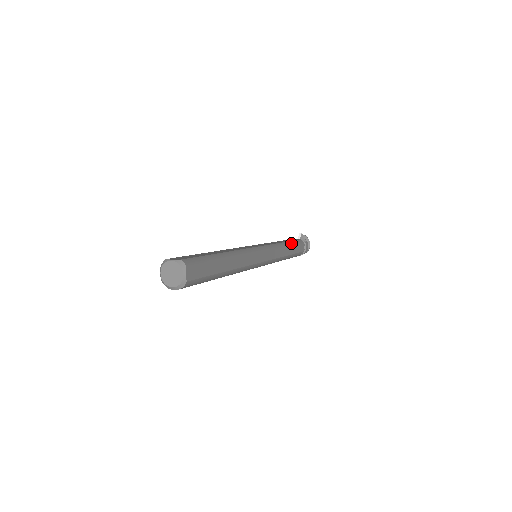
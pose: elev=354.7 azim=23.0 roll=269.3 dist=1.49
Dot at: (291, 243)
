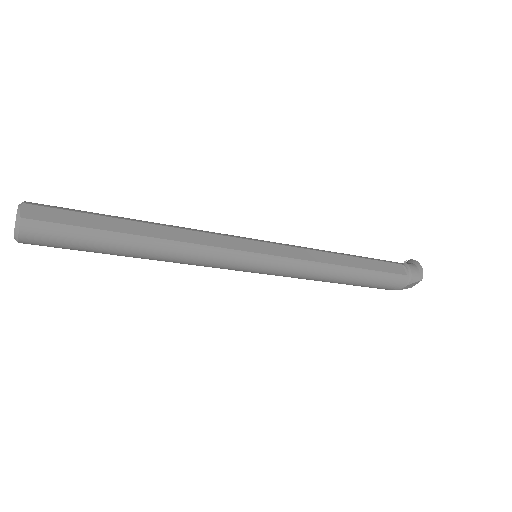
Dot at: (358, 256)
